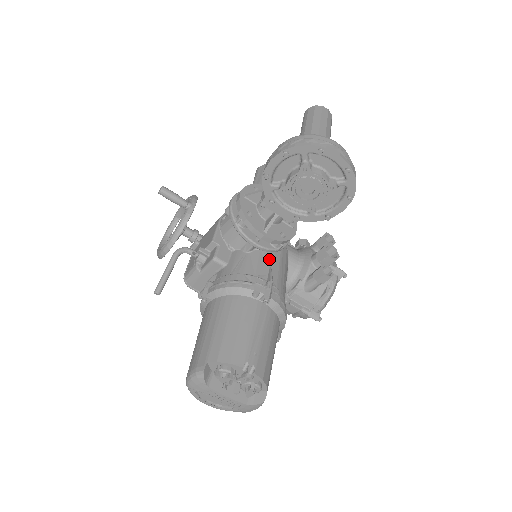
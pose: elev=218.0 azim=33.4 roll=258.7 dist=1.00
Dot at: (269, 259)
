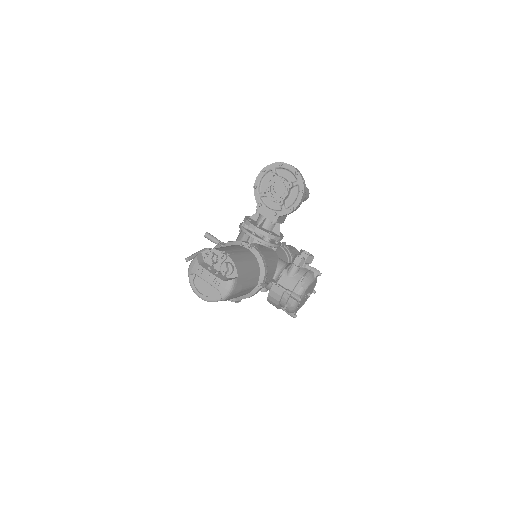
Dot at: (260, 246)
